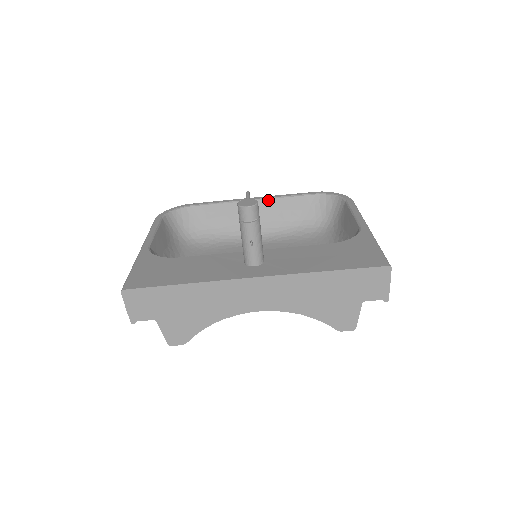
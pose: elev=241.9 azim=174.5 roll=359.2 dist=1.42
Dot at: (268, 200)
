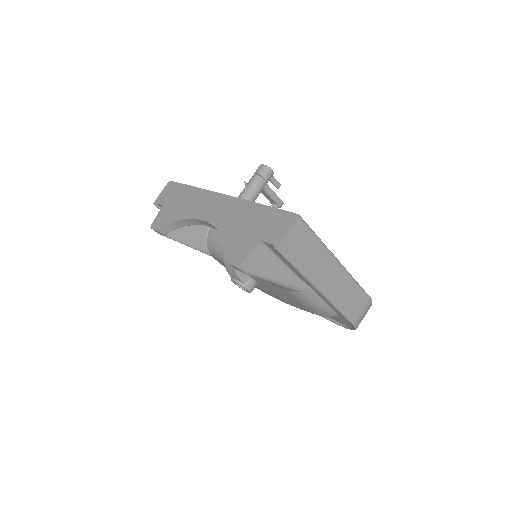
Dot at: occluded
